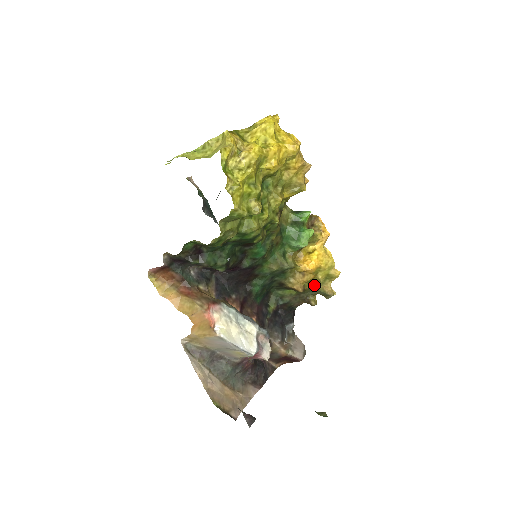
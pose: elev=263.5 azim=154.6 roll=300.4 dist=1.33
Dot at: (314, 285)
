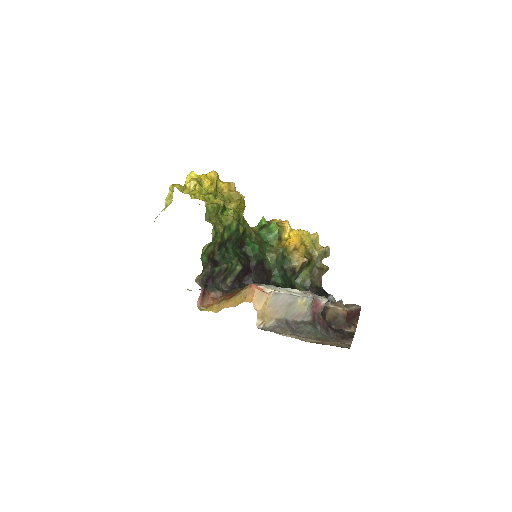
Dot at: (312, 255)
